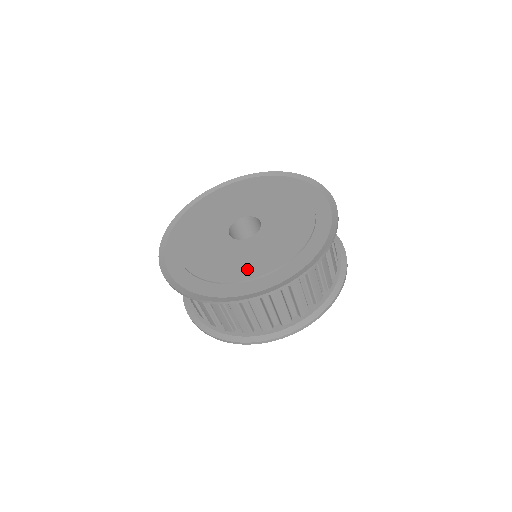
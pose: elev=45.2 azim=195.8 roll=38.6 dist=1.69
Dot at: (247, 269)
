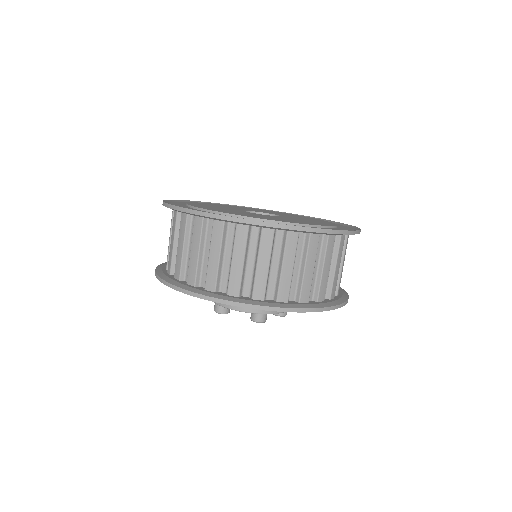
Dot at: (210, 208)
